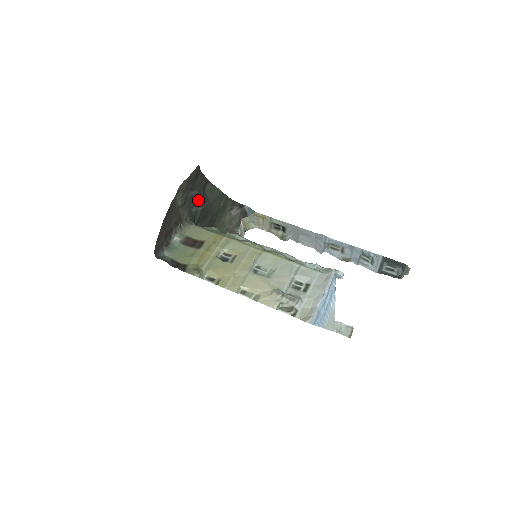
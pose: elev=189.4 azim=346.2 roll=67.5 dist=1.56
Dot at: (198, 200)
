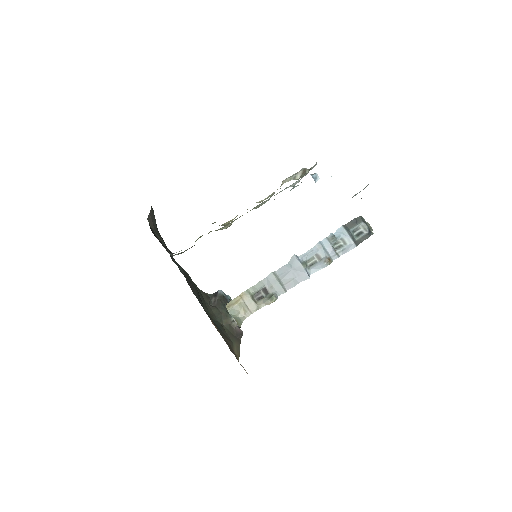
Dot at: occluded
